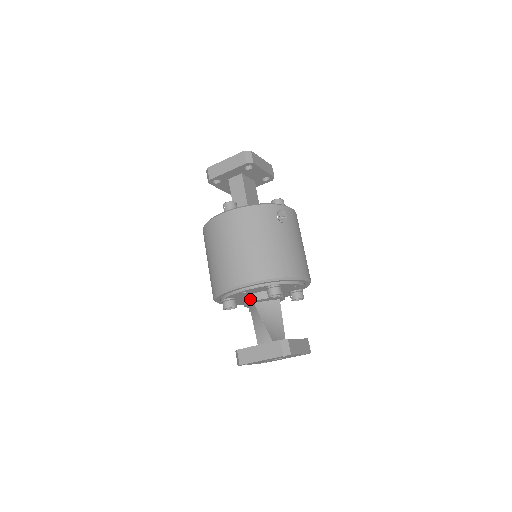
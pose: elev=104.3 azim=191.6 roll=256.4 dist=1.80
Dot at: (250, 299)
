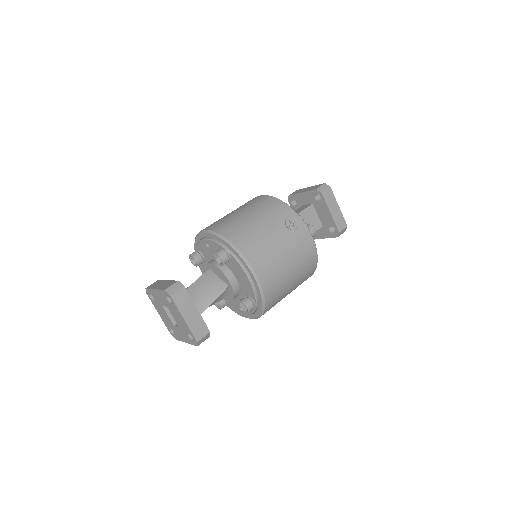
Dot at: (209, 262)
